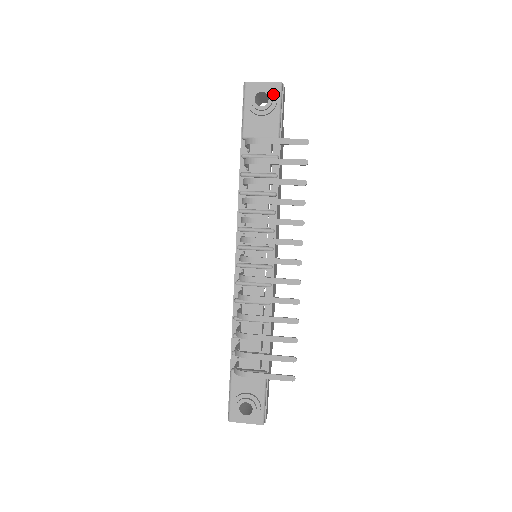
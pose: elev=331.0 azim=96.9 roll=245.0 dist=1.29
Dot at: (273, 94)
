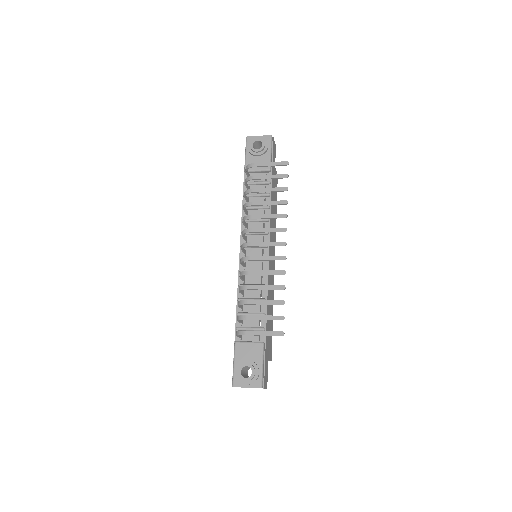
Dot at: (265, 142)
